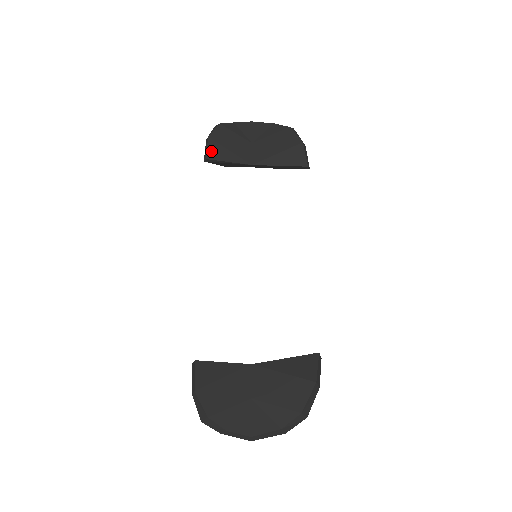
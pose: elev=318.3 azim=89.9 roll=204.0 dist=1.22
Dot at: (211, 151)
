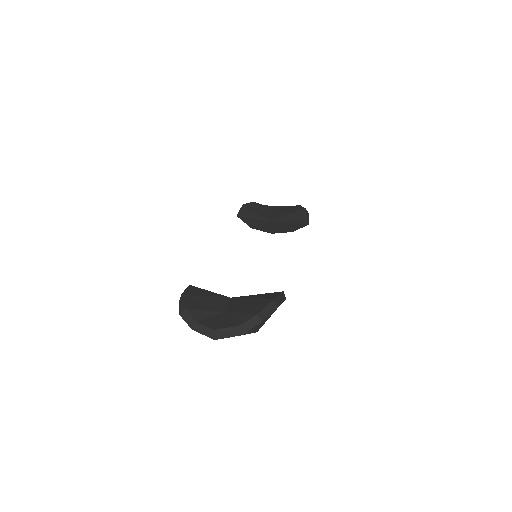
Dot at: (243, 210)
